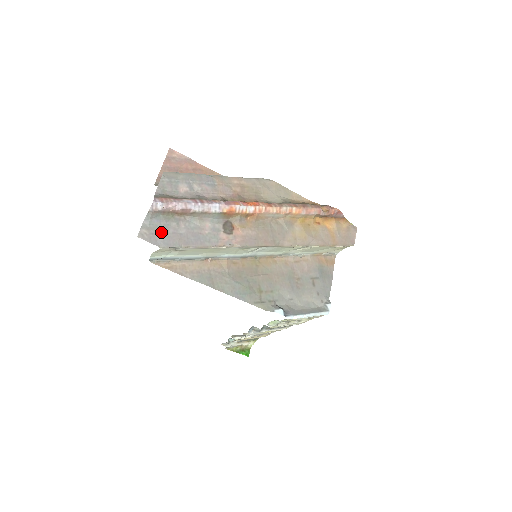
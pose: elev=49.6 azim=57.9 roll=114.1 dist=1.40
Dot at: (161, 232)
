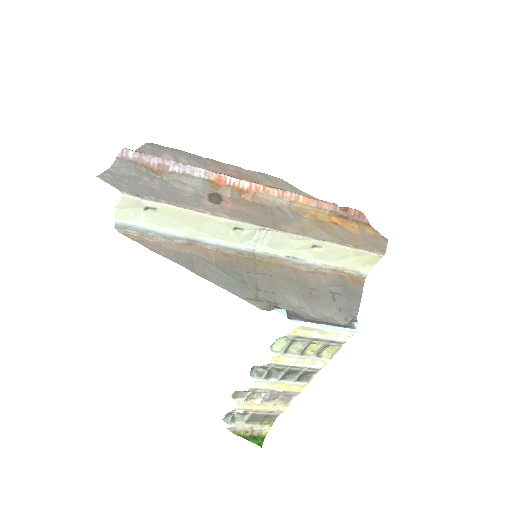
Dot at: (128, 181)
